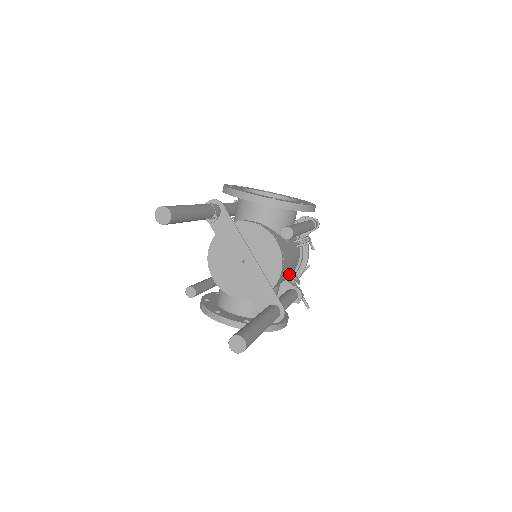
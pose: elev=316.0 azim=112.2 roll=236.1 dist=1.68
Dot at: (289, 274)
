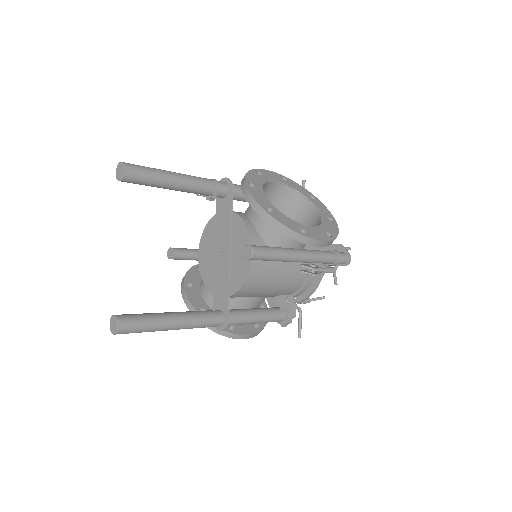
Dot at: (277, 293)
